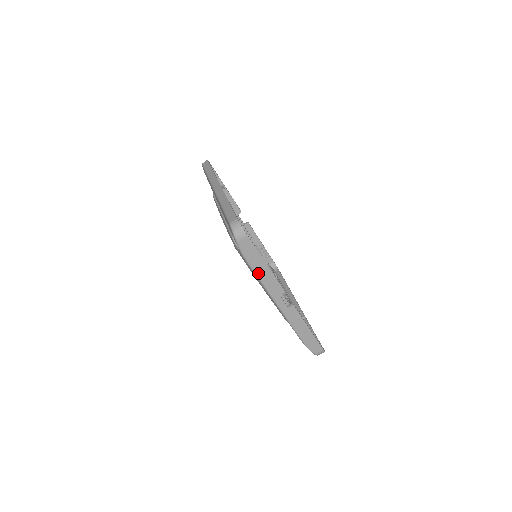
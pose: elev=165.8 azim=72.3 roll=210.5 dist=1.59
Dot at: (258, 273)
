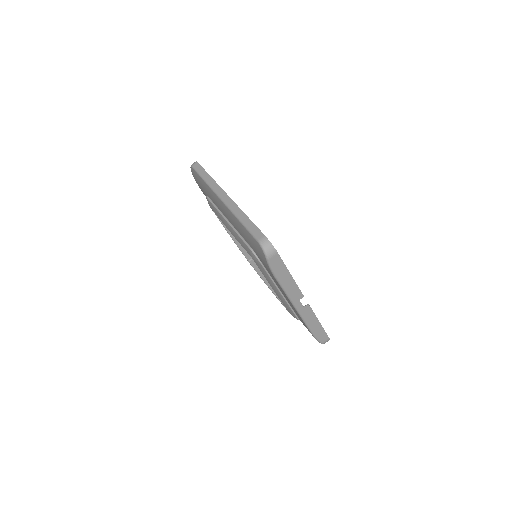
Dot at: (283, 284)
